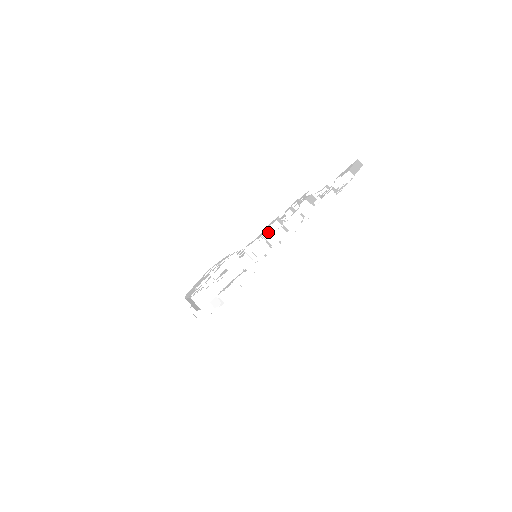
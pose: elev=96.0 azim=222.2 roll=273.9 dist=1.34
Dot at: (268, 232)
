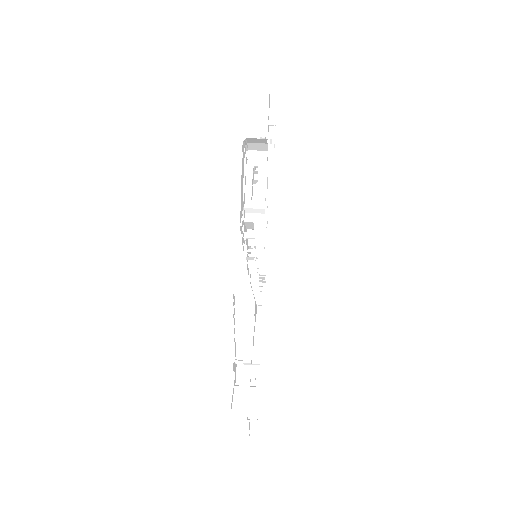
Dot at: occluded
